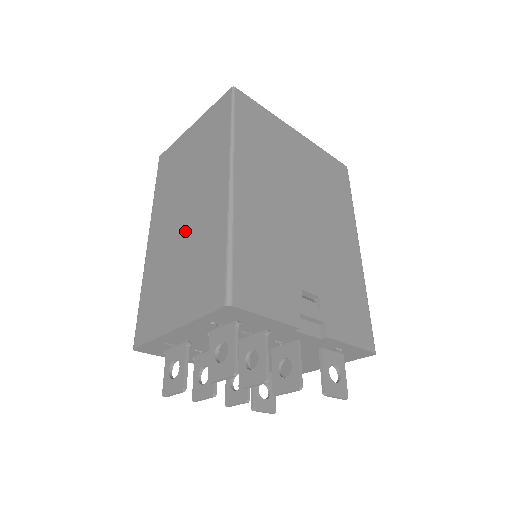
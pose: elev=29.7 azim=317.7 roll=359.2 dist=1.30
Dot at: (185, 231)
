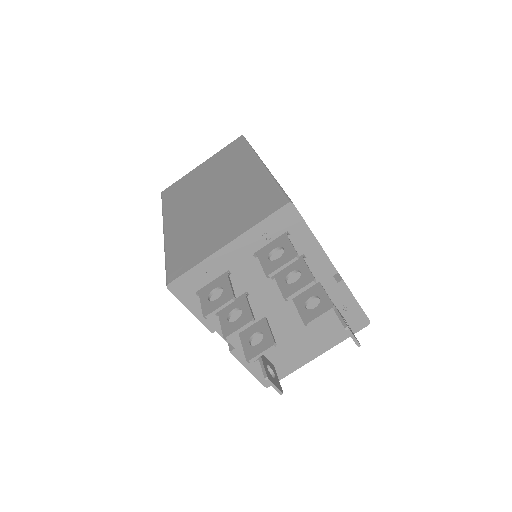
Dot at: (217, 201)
